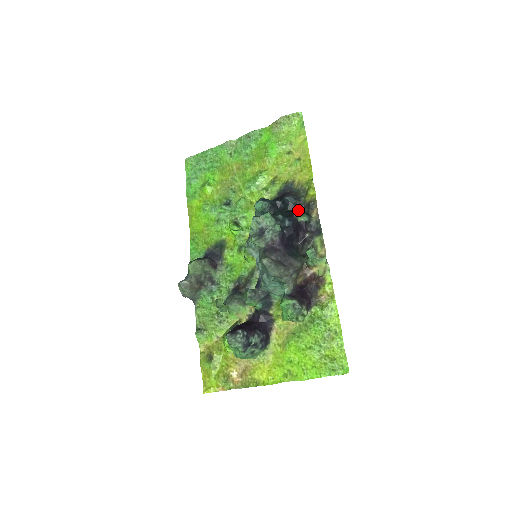
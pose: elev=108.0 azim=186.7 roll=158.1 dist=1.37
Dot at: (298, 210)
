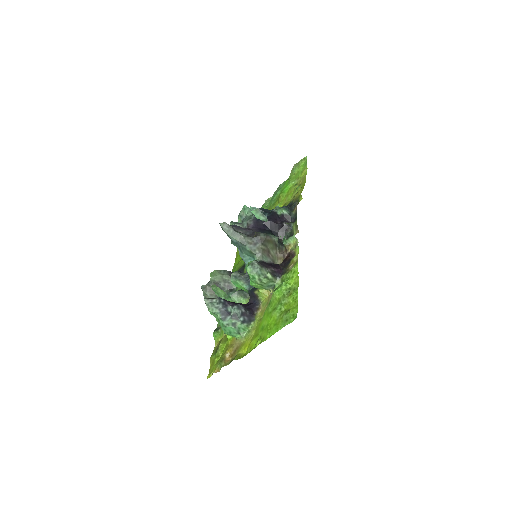
Dot at: (278, 206)
